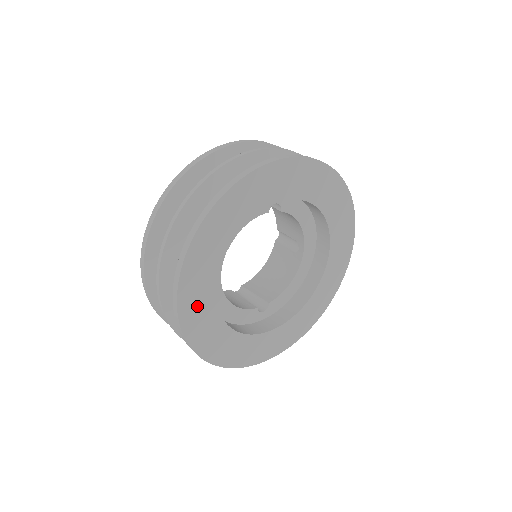
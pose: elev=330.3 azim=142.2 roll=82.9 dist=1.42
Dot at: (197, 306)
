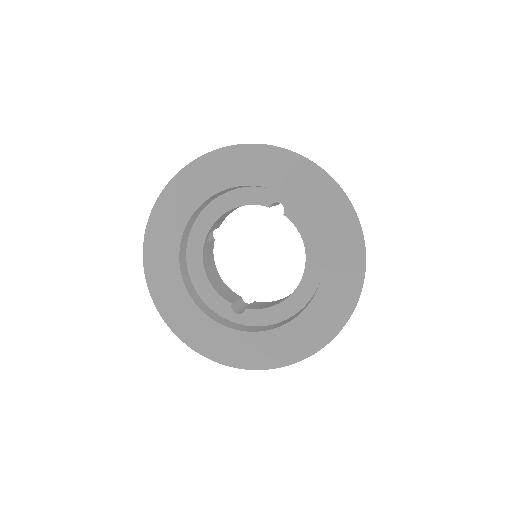
Dot at: (162, 237)
